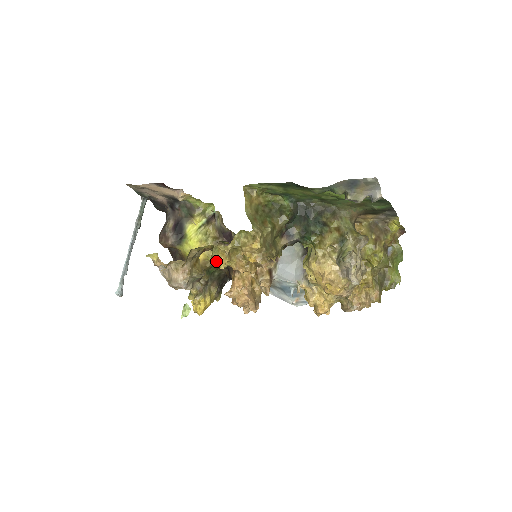
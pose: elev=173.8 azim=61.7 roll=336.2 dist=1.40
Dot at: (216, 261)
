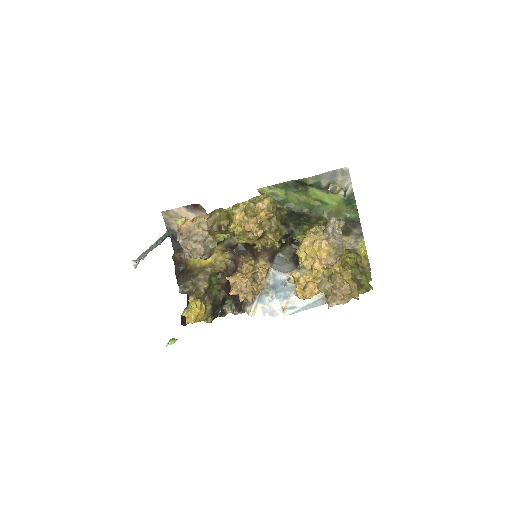
Dot at: (221, 264)
